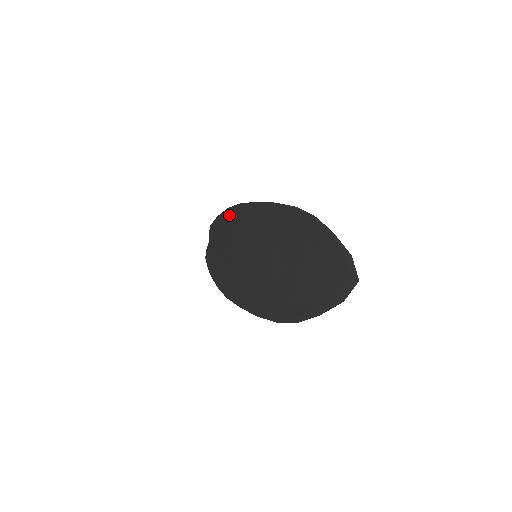
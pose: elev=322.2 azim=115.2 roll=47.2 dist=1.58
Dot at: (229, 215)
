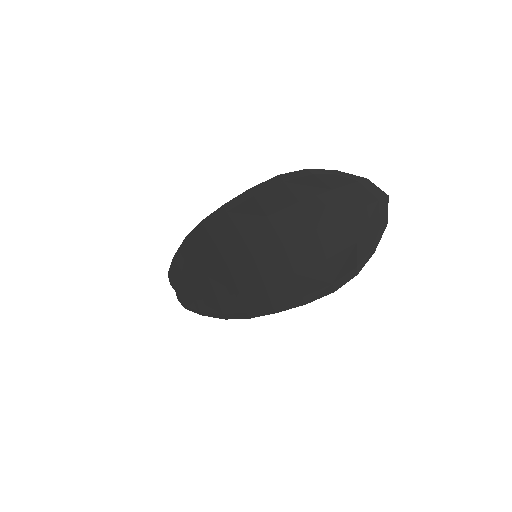
Dot at: (191, 244)
